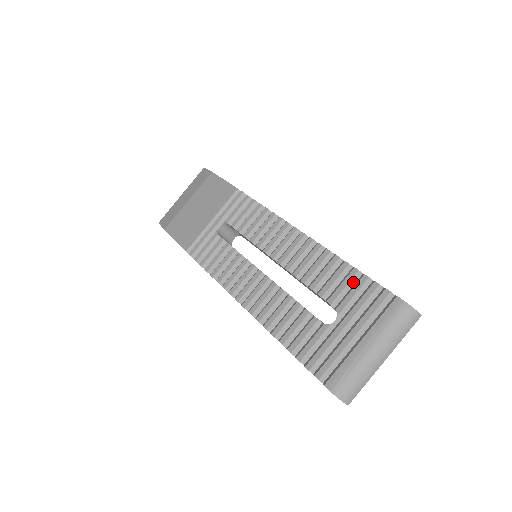
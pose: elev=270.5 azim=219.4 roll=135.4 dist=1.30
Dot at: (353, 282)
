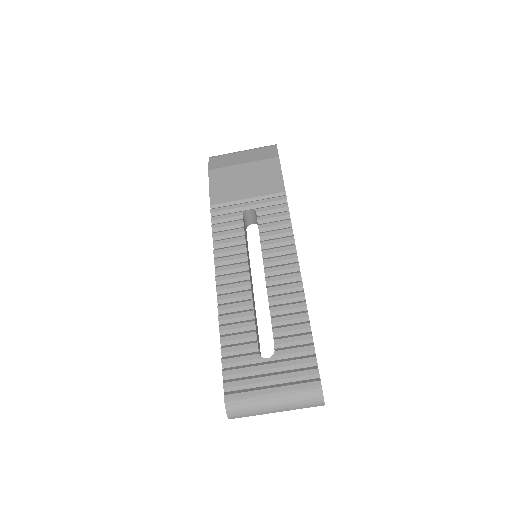
Dot at: (302, 343)
